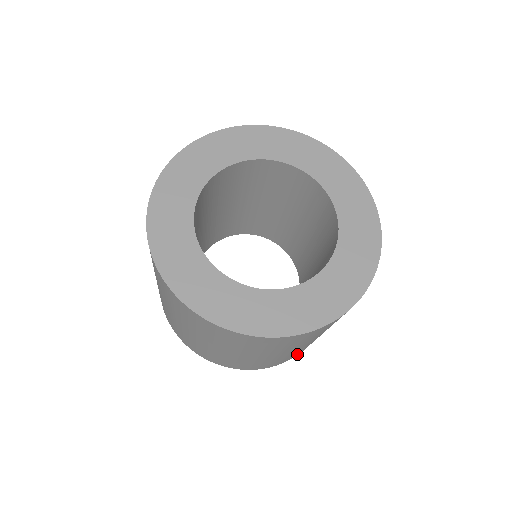
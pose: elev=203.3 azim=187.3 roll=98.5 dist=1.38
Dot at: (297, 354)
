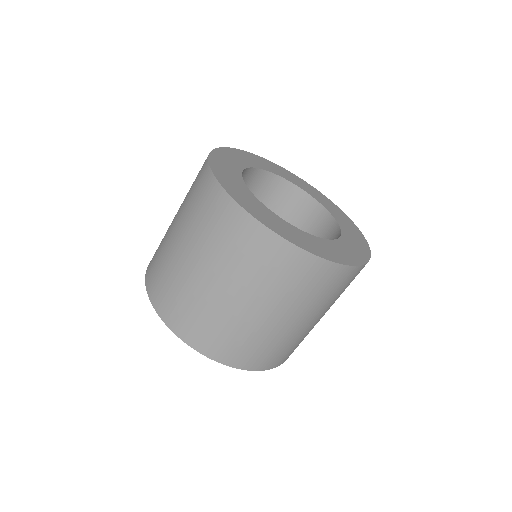
Dot at: occluded
